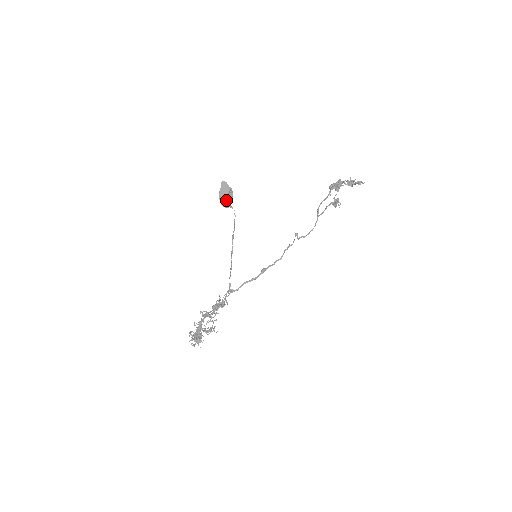
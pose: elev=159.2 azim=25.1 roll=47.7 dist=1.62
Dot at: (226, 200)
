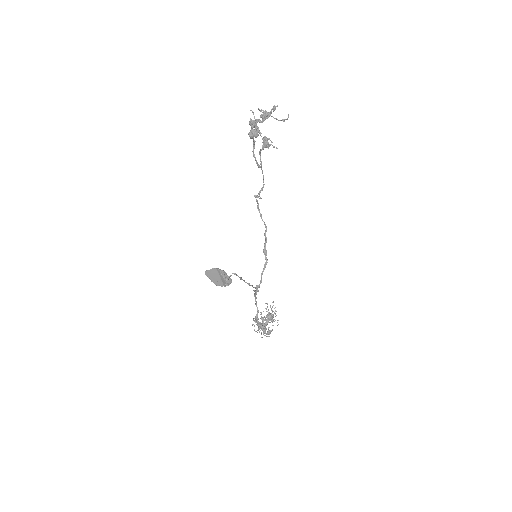
Dot at: (226, 283)
